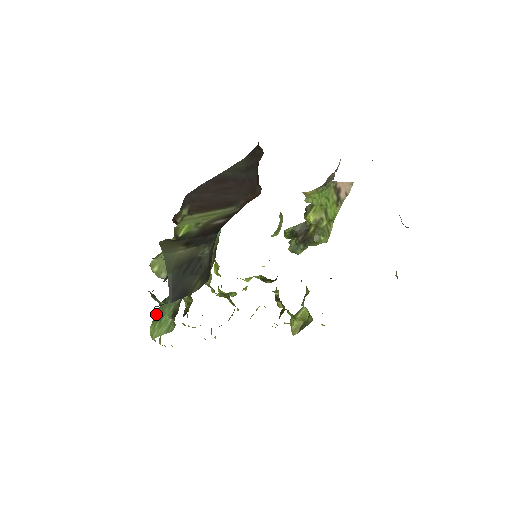
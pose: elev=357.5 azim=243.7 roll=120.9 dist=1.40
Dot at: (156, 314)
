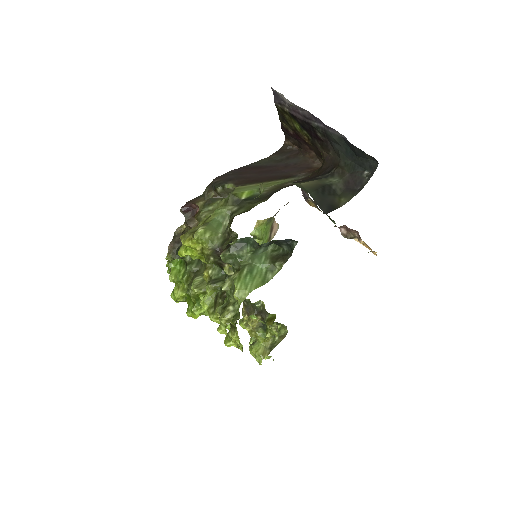
Dot at: occluded
